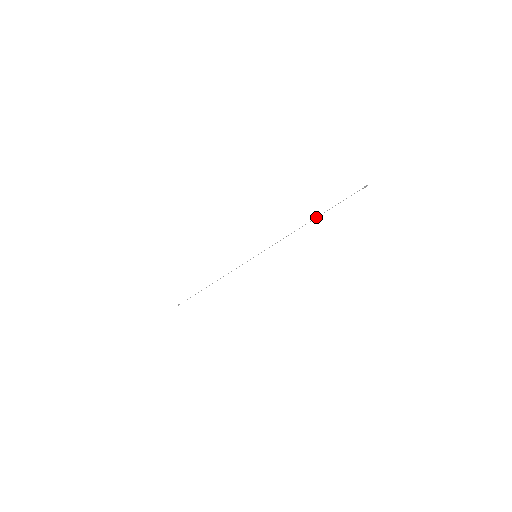
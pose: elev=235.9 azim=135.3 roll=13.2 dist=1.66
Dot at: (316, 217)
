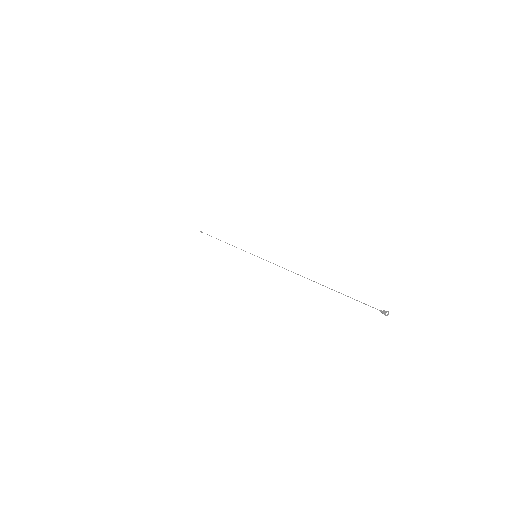
Dot at: (316, 282)
